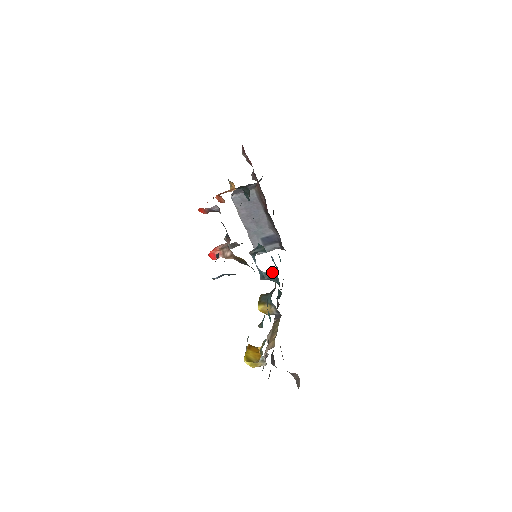
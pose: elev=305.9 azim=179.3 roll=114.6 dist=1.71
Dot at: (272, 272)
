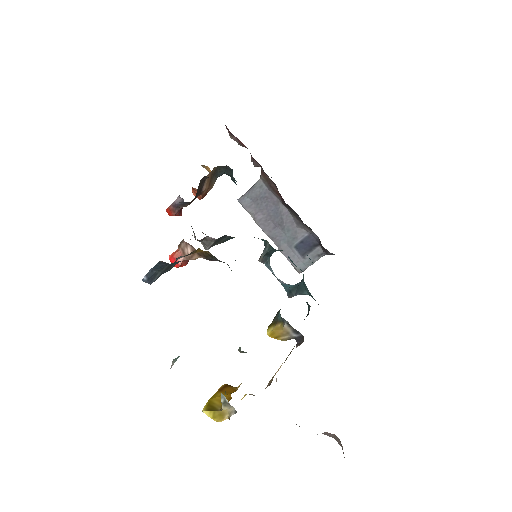
Dot at: occluded
